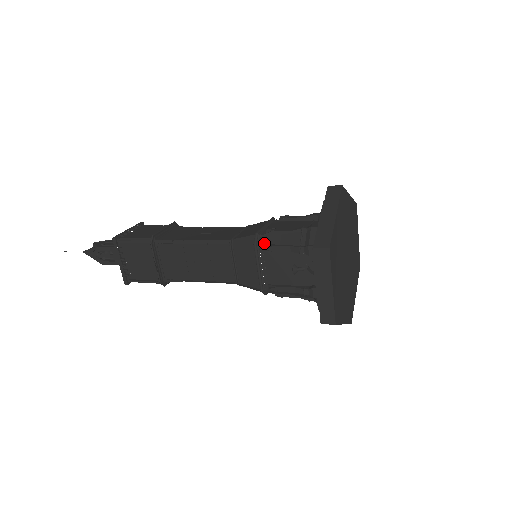
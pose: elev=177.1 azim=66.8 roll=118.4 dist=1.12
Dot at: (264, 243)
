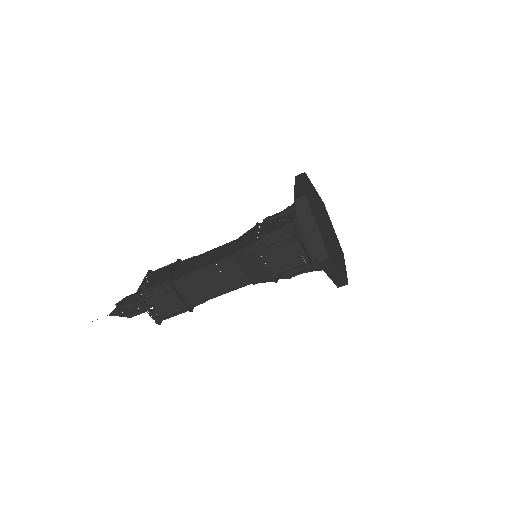
Dot at: (264, 222)
